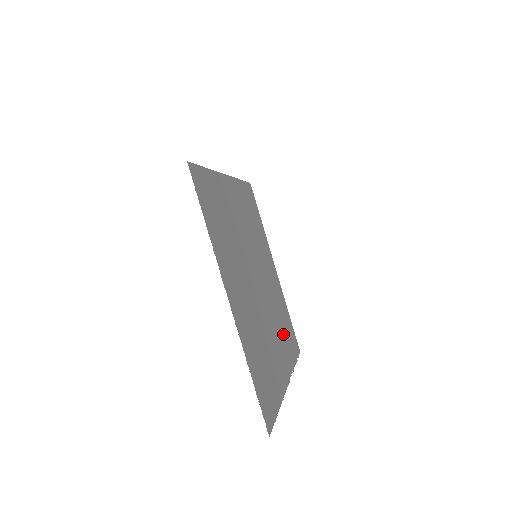
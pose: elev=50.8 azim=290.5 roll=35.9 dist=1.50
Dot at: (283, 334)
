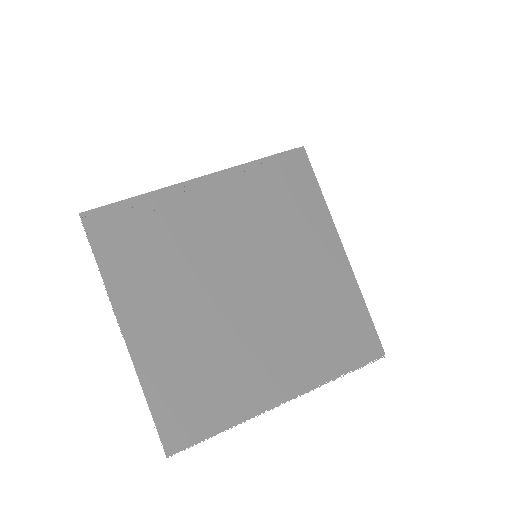
Dot at: (311, 341)
